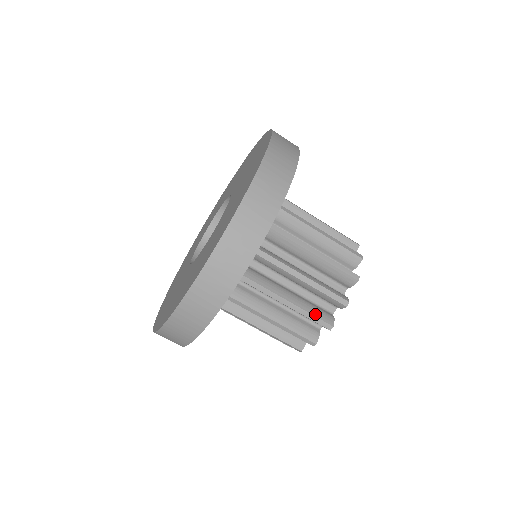
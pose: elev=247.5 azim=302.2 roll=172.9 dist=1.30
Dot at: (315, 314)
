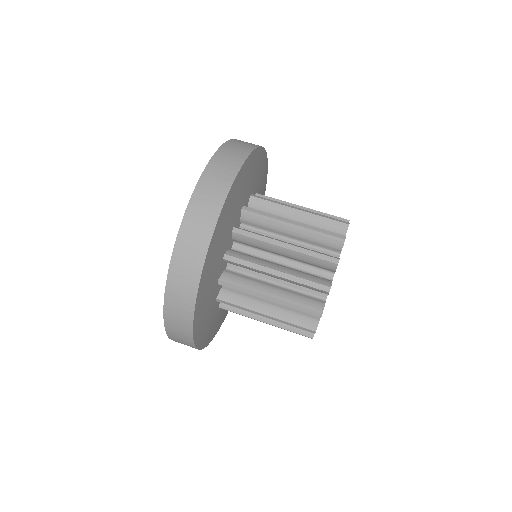
Dot at: (301, 304)
